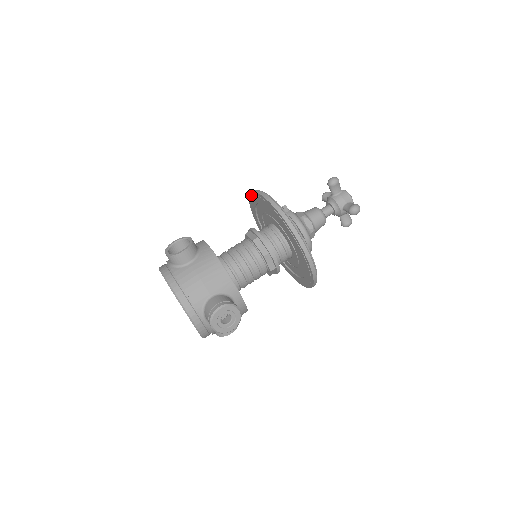
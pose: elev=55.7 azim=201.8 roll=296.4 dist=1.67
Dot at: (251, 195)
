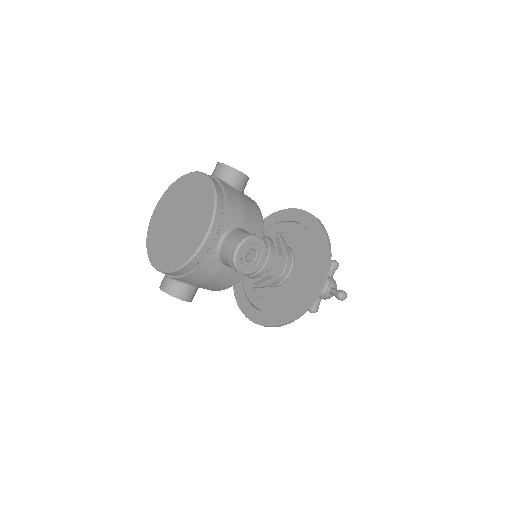
Dot at: (279, 212)
